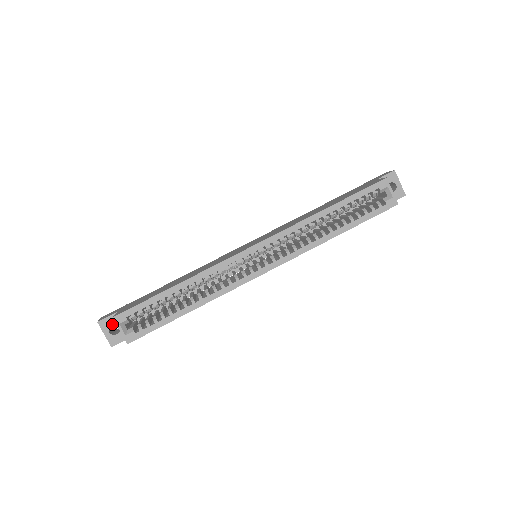
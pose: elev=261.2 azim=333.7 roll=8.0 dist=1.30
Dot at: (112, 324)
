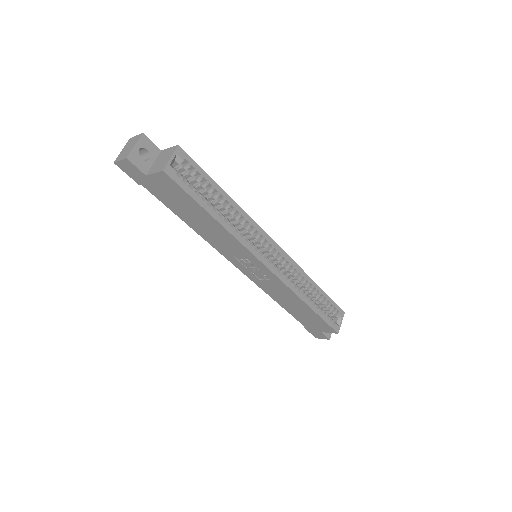
Dot at: (148, 150)
